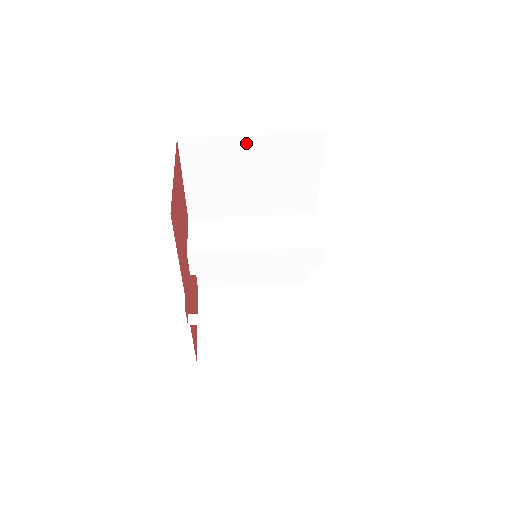
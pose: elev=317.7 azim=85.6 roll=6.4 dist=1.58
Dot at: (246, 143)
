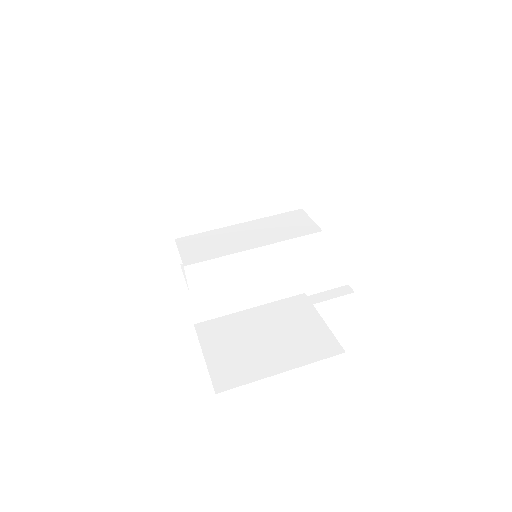
Dot at: (223, 139)
